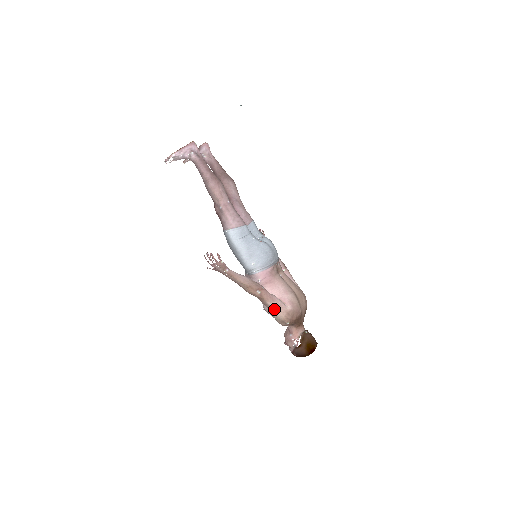
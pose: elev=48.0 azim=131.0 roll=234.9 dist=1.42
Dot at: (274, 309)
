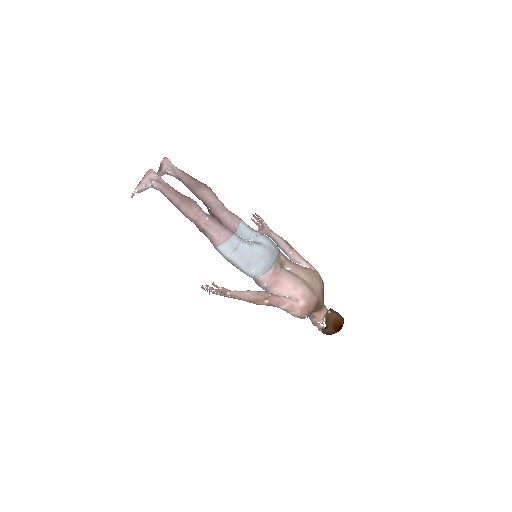
Dot at: (287, 310)
